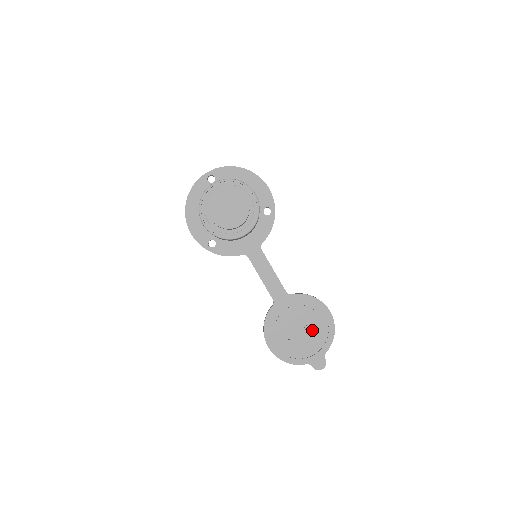
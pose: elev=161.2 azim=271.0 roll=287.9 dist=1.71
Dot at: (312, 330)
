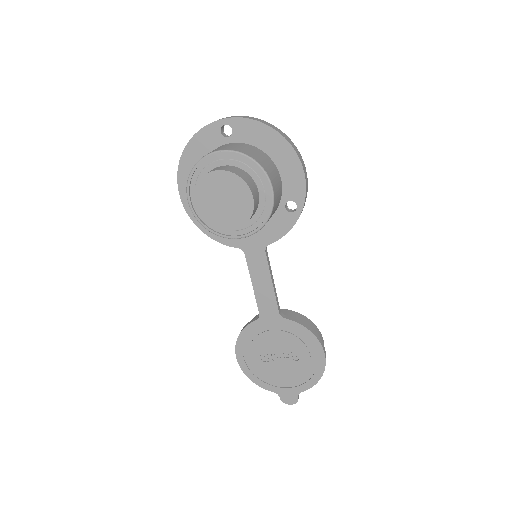
Dot at: (294, 364)
